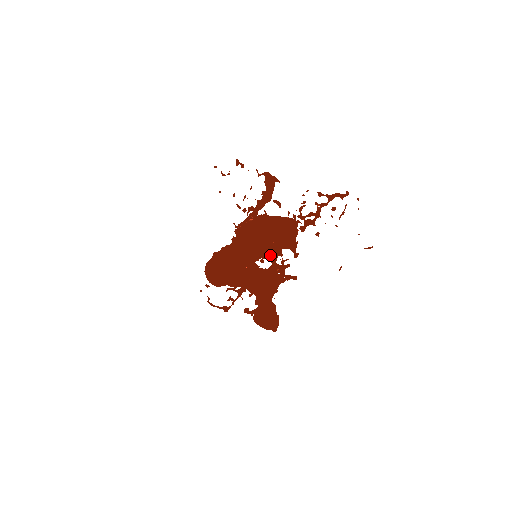
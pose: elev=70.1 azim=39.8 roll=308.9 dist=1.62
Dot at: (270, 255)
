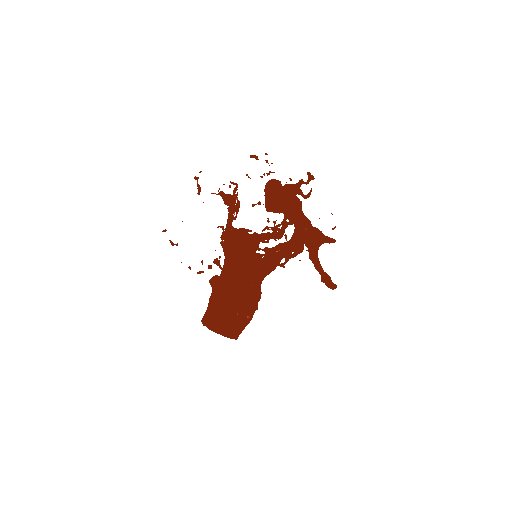
Dot at: occluded
